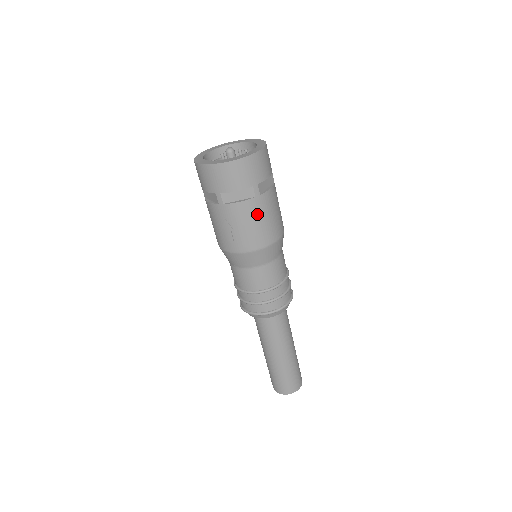
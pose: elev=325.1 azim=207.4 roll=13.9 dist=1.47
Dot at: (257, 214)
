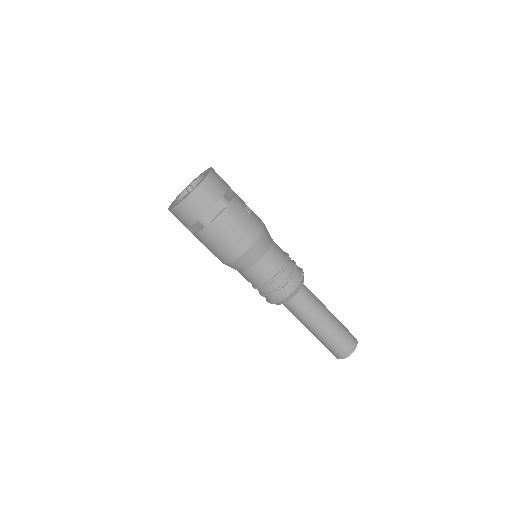
Dot at: (213, 238)
